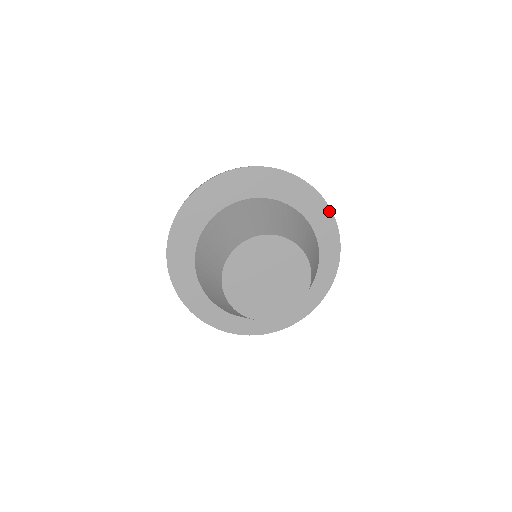
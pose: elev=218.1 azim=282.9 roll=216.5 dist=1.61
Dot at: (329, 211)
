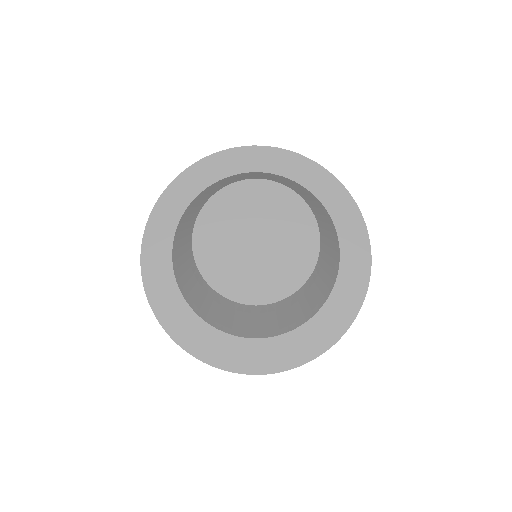
Dot at: (340, 186)
